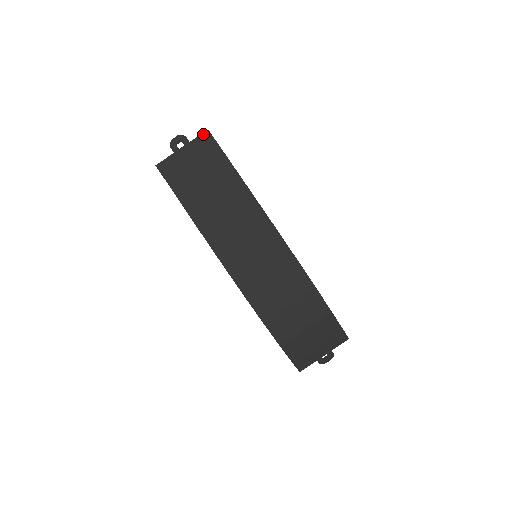
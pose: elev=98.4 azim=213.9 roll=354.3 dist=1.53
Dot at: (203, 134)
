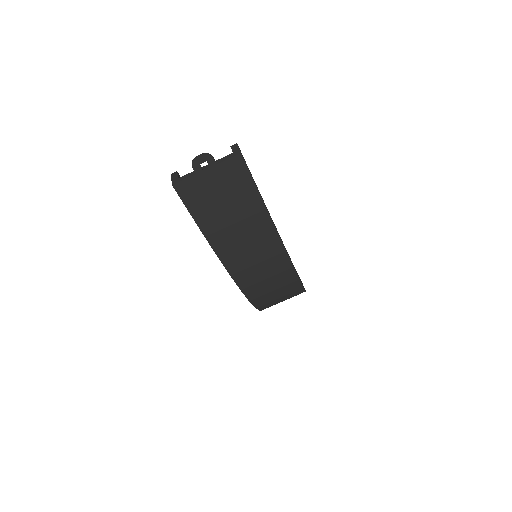
Dot at: (234, 158)
